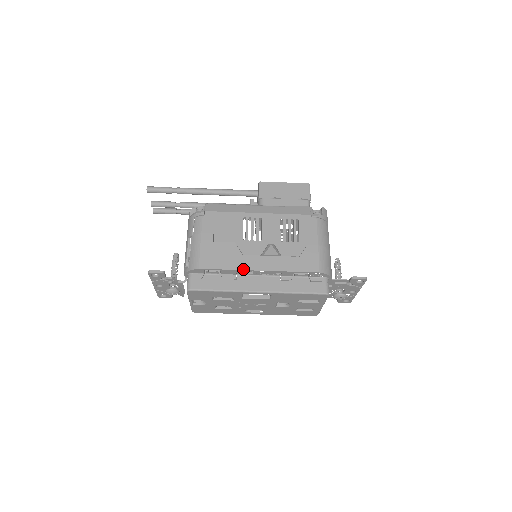
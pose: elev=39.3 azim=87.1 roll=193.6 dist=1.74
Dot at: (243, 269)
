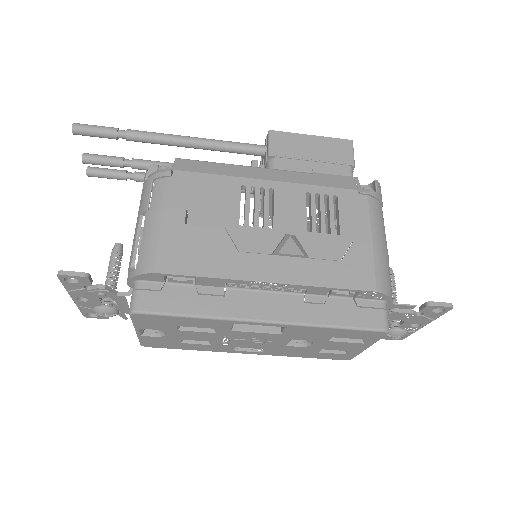
Dot at: (238, 278)
